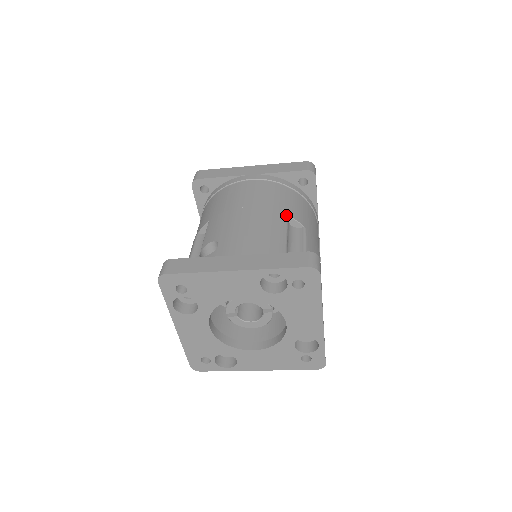
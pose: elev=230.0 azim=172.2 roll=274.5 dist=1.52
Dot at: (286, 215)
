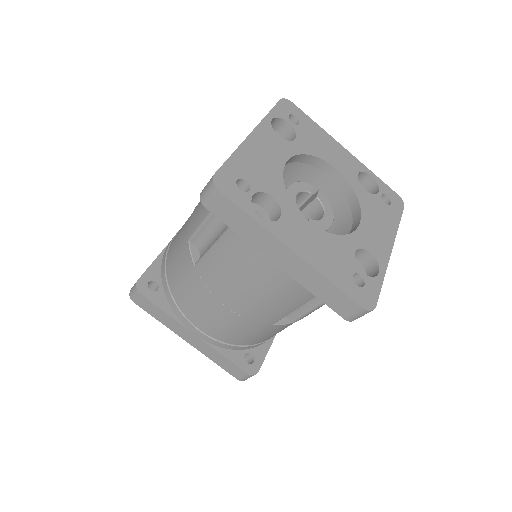
Dot at: occluded
